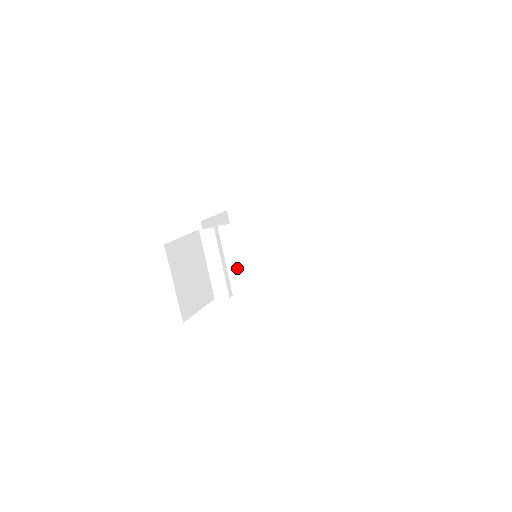
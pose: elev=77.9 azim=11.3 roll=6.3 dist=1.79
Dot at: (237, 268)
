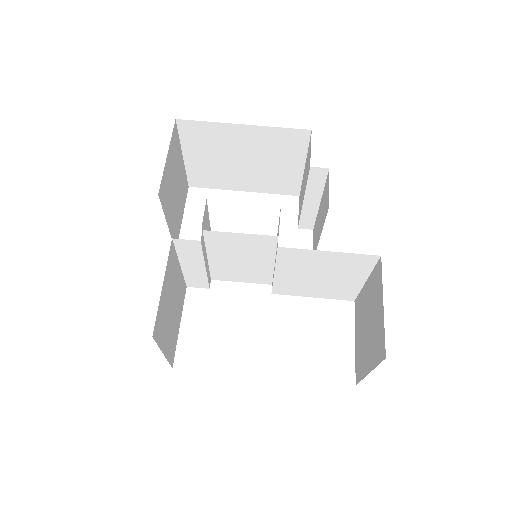
Dot at: (225, 264)
